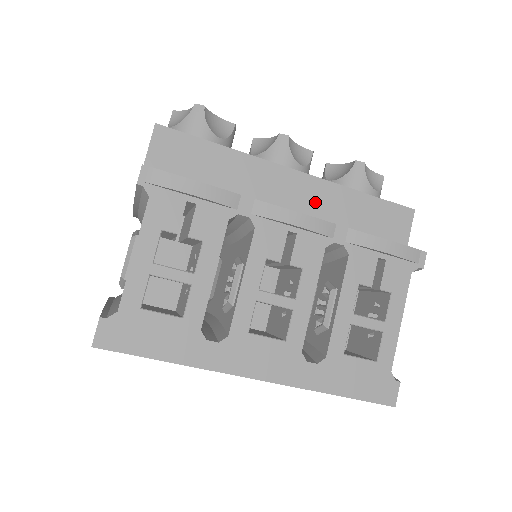
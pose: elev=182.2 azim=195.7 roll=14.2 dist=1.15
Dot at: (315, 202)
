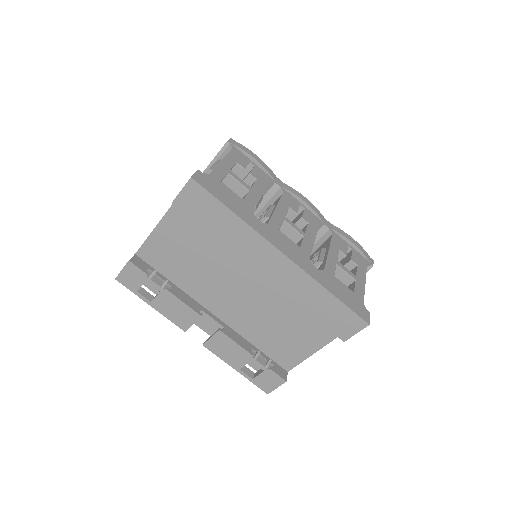
Dot at: occluded
